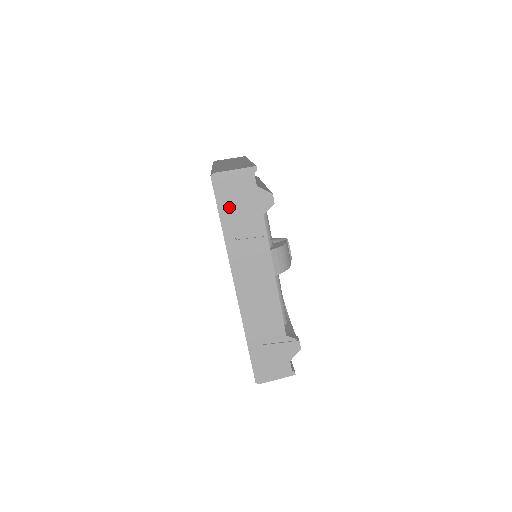
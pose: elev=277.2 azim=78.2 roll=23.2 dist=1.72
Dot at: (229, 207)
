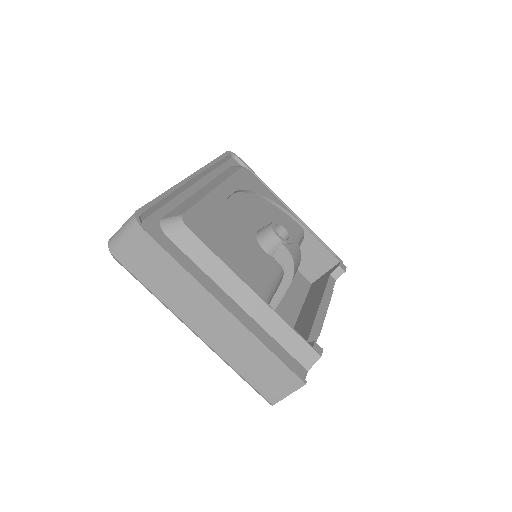
Dot at: occluded
